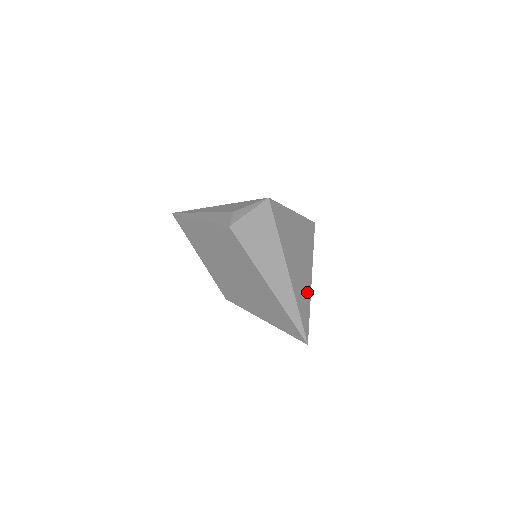
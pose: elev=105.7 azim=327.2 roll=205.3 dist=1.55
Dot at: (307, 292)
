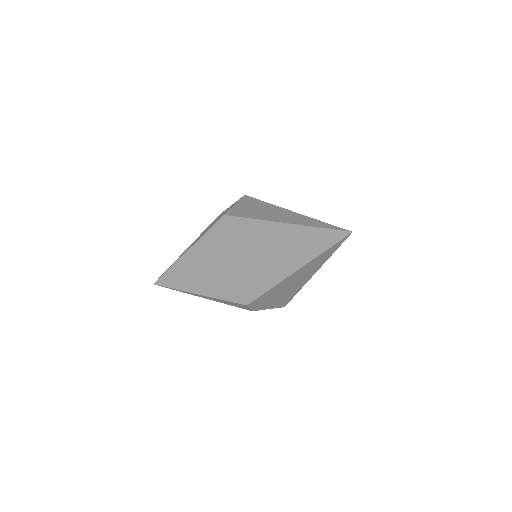
Dot at: occluded
